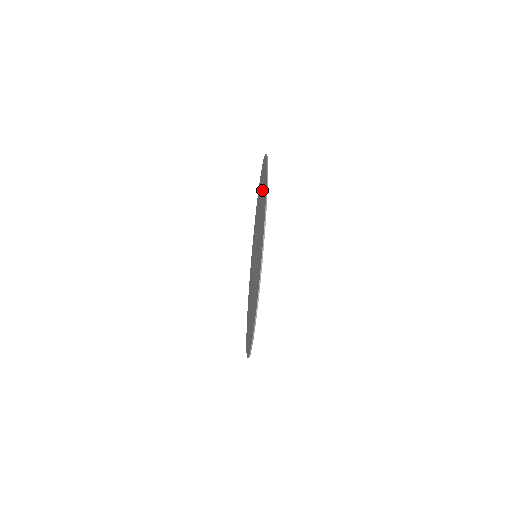
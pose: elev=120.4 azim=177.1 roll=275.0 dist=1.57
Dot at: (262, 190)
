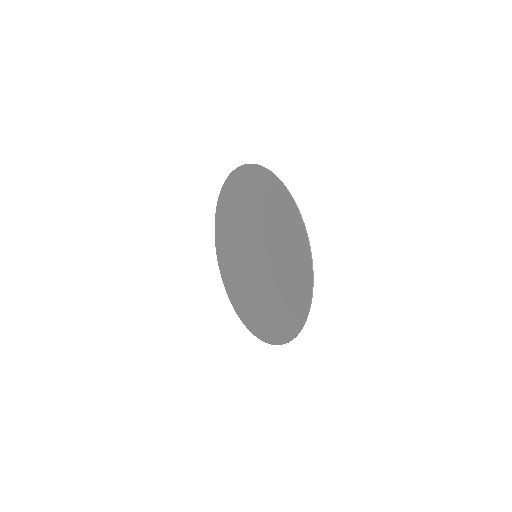
Dot at: (236, 203)
